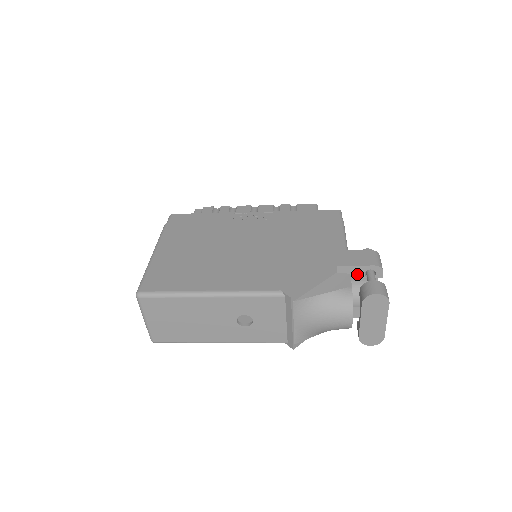
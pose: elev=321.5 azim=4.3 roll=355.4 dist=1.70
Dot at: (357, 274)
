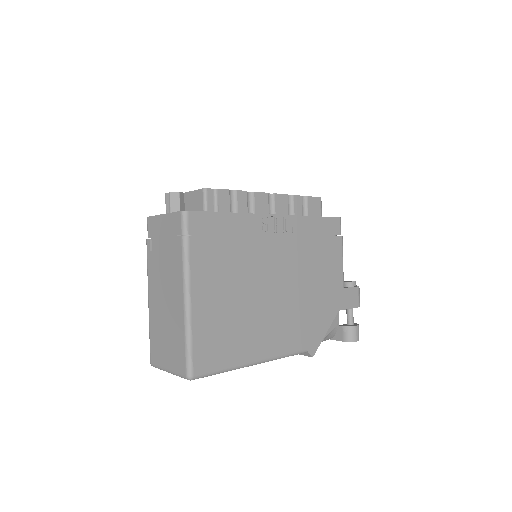
Dot at: occluded
